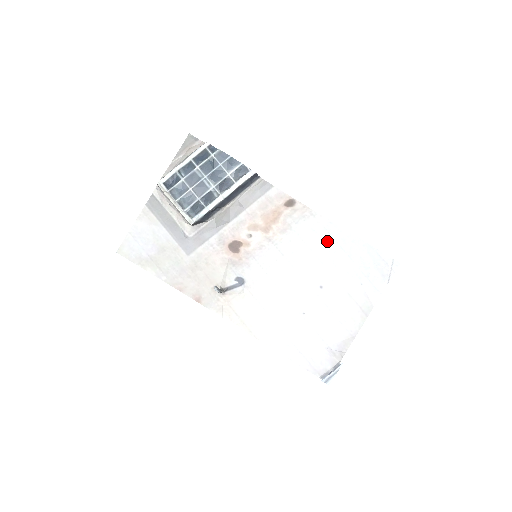
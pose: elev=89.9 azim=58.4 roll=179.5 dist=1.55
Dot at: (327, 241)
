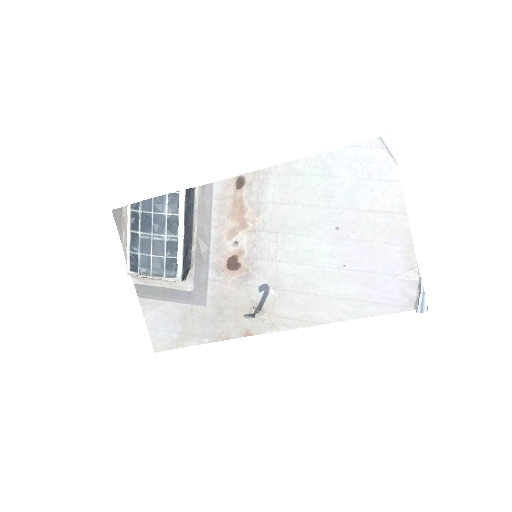
Dot at: (303, 183)
